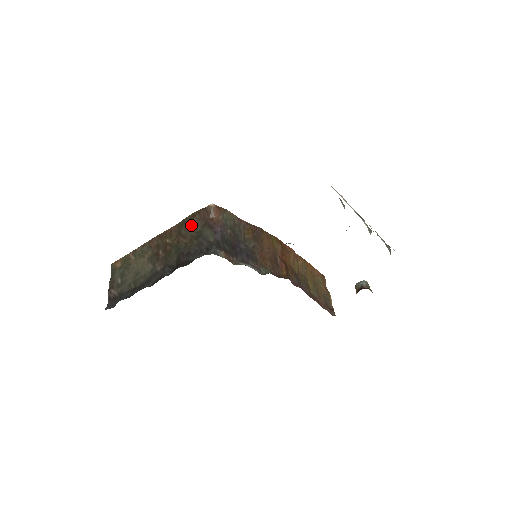
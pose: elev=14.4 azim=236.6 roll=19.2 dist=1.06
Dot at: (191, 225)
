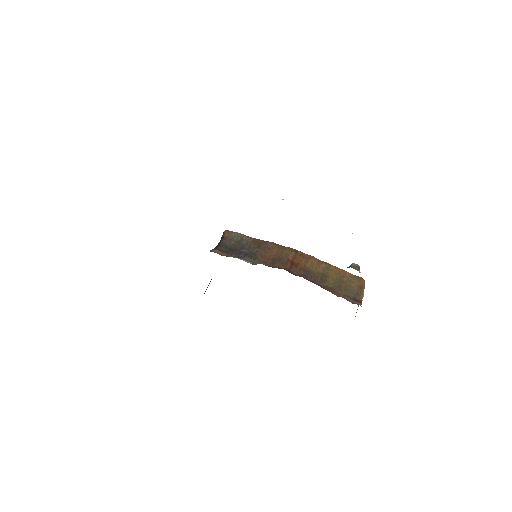
Dot at: occluded
